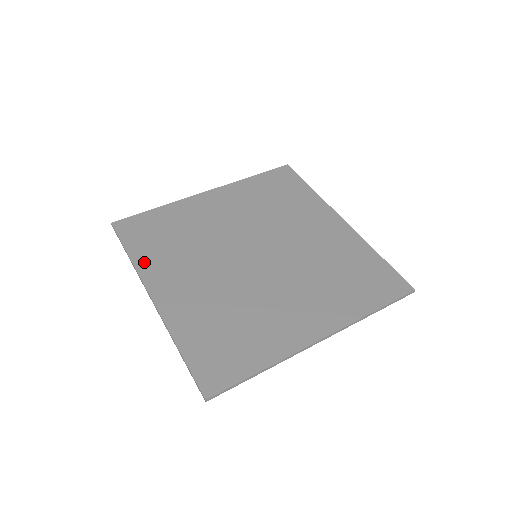
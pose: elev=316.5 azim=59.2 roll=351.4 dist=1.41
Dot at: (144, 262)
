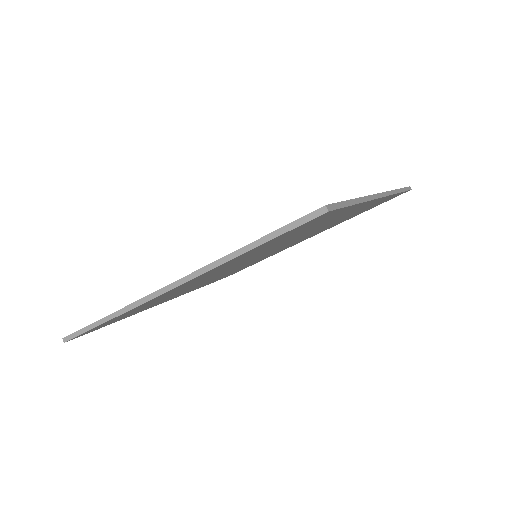
Dot at: occluded
